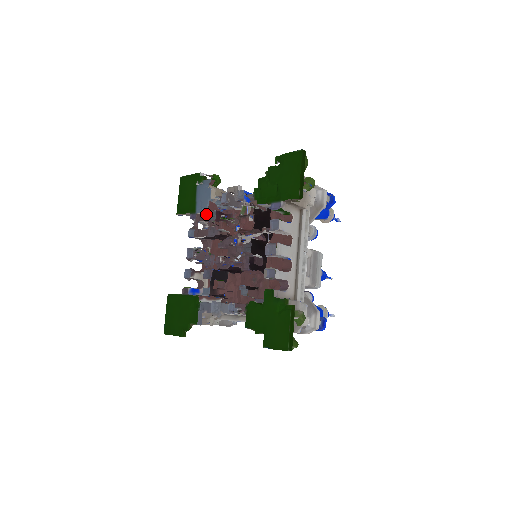
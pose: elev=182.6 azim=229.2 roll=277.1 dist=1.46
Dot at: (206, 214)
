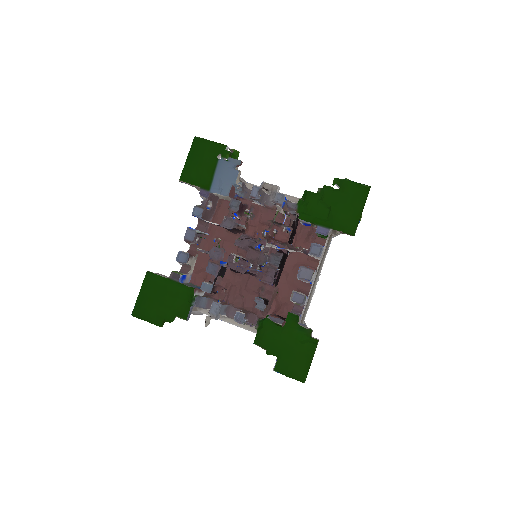
Dot at: (217, 194)
